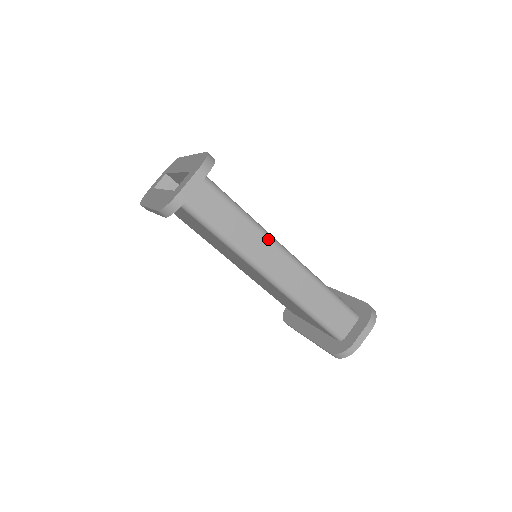
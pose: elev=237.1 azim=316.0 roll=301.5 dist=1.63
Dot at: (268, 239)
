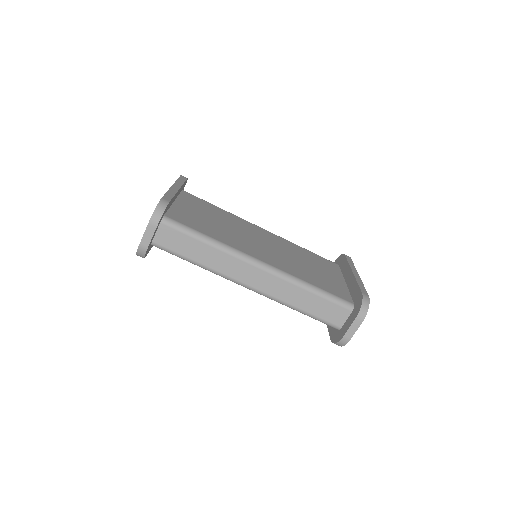
Dot at: (237, 258)
